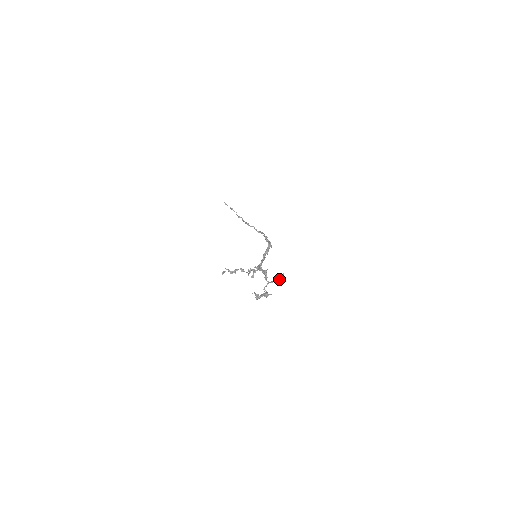
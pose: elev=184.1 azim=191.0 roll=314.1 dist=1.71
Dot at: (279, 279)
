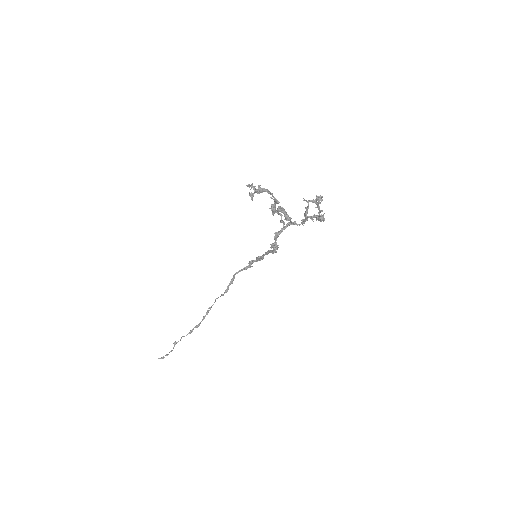
Dot at: (308, 205)
